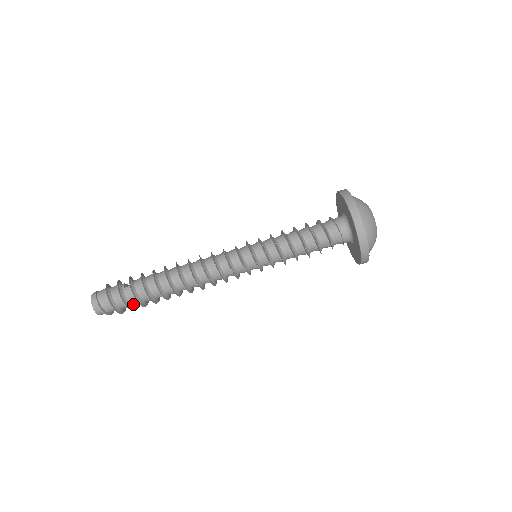
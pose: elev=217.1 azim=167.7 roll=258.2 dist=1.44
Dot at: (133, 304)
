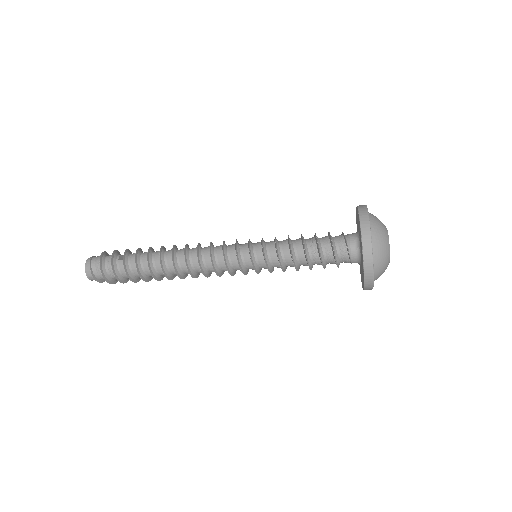
Dot at: (125, 277)
